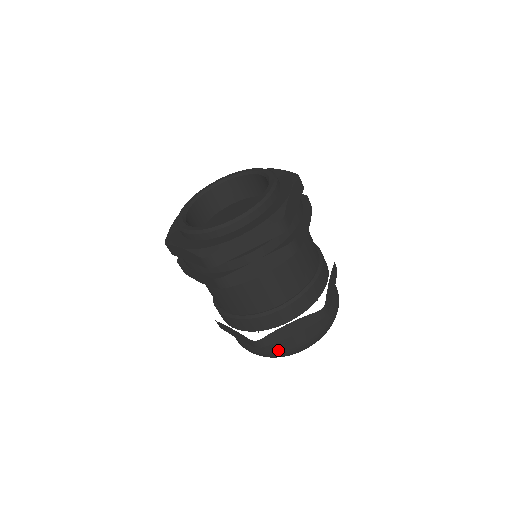
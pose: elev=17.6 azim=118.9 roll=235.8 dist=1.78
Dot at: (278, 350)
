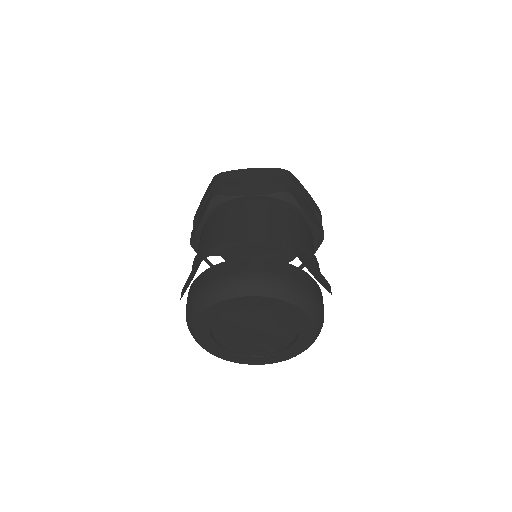
Dot at: (298, 279)
